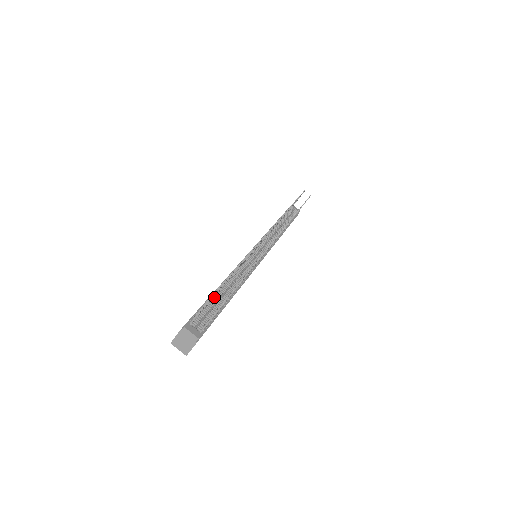
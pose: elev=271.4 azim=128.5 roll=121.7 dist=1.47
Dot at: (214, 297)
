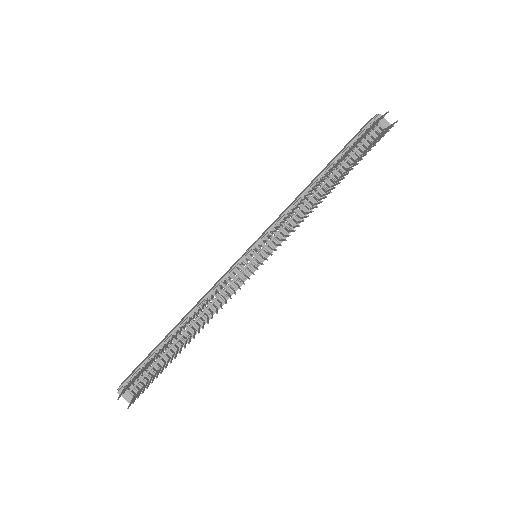
Dot at: occluded
